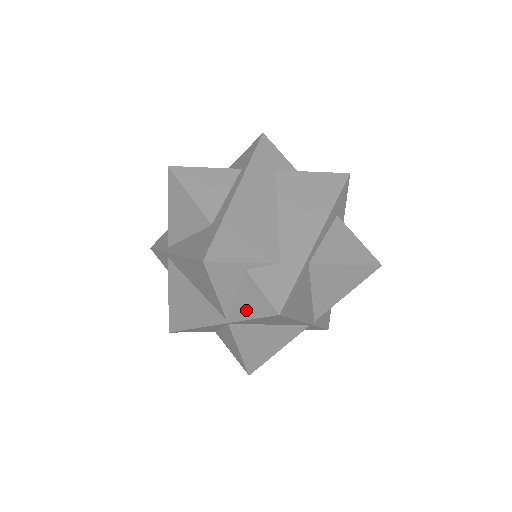
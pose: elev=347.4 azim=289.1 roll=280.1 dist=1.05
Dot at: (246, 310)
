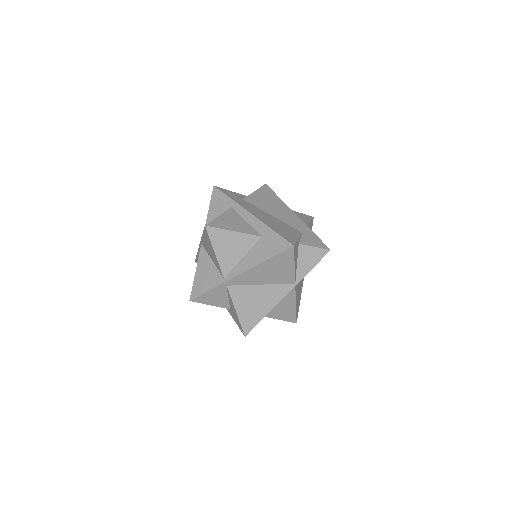
Dot at: (308, 266)
